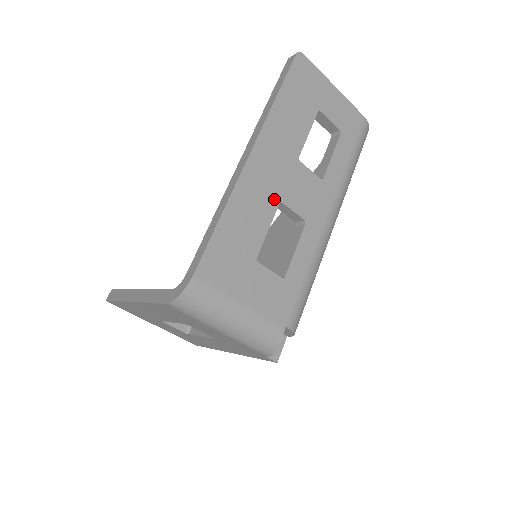
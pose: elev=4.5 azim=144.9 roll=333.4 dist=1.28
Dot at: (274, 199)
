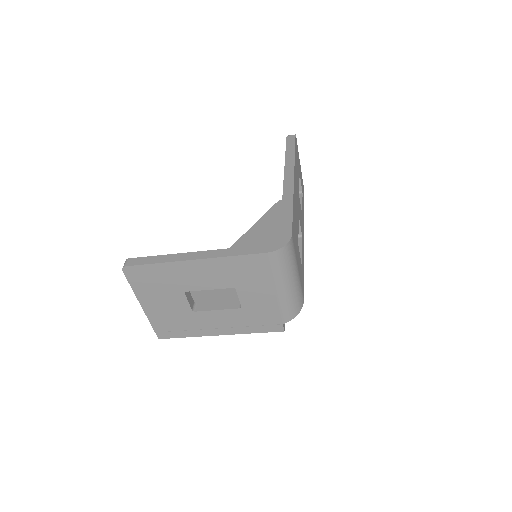
Dot at: (298, 212)
